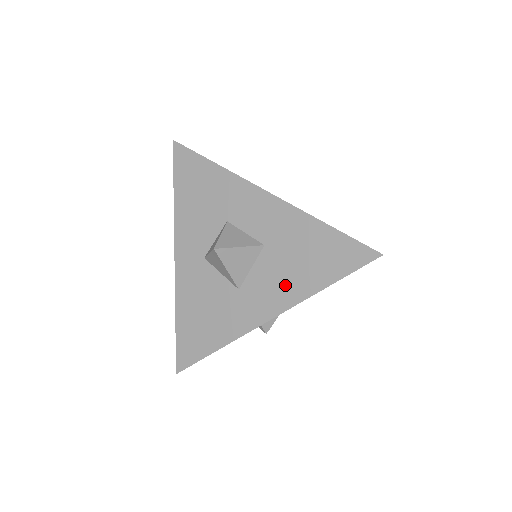
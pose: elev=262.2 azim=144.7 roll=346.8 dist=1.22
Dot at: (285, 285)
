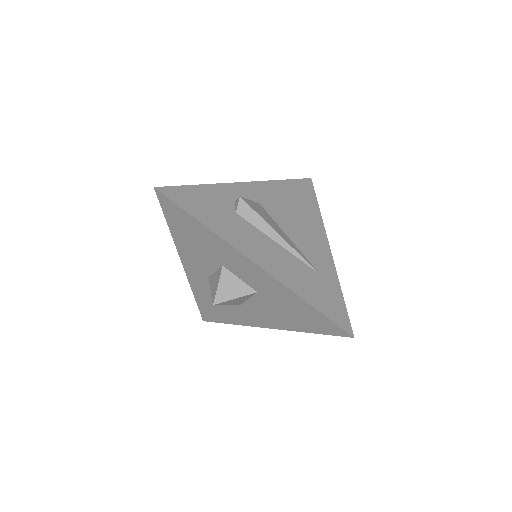
Dot at: (277, 318)
